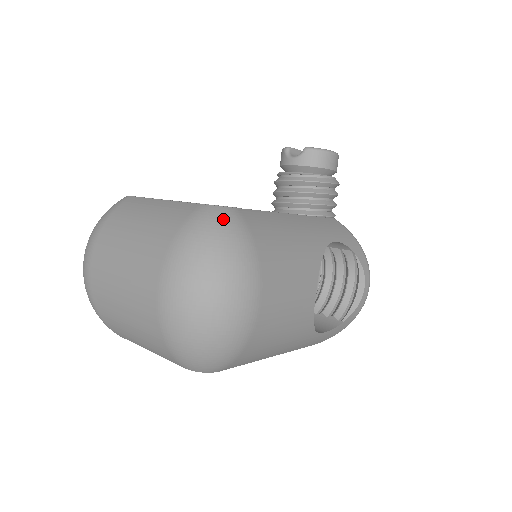
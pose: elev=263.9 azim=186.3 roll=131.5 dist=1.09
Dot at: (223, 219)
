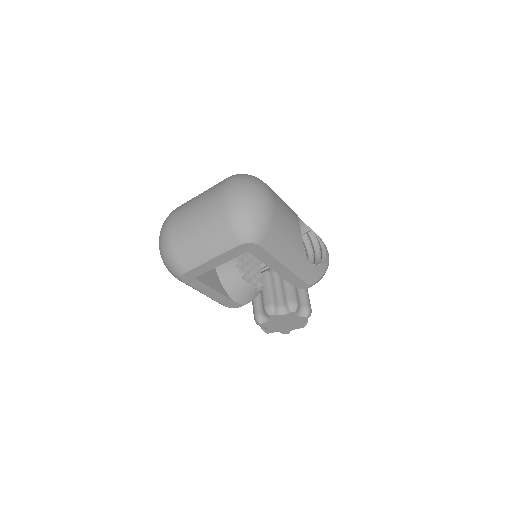
Dot at: occluded
